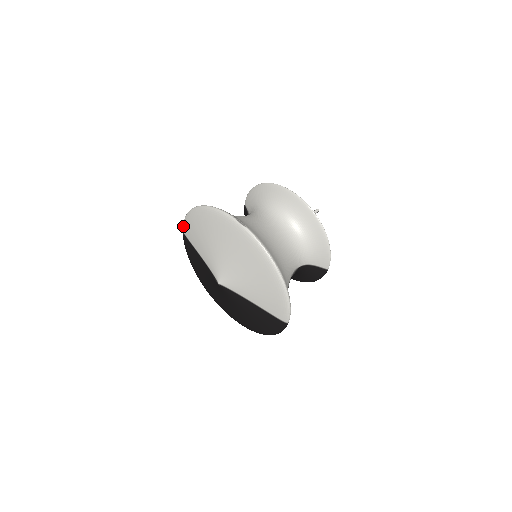
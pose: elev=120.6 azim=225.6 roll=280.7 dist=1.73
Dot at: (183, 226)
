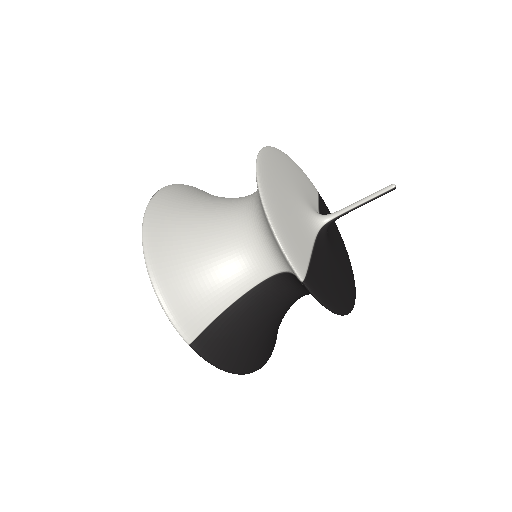
Dot at: occluded
